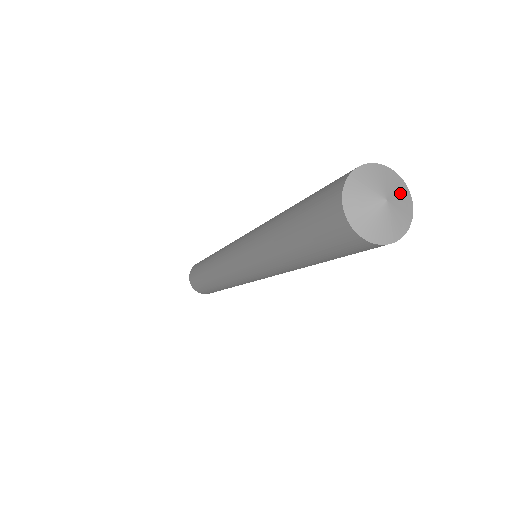
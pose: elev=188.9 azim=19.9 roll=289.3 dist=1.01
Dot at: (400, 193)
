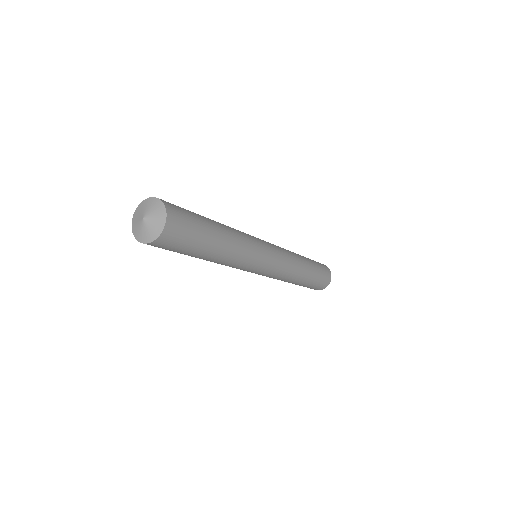
Dot at: (153, 207)
